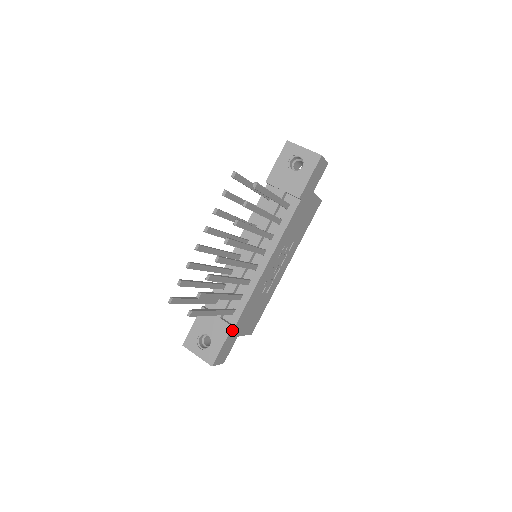
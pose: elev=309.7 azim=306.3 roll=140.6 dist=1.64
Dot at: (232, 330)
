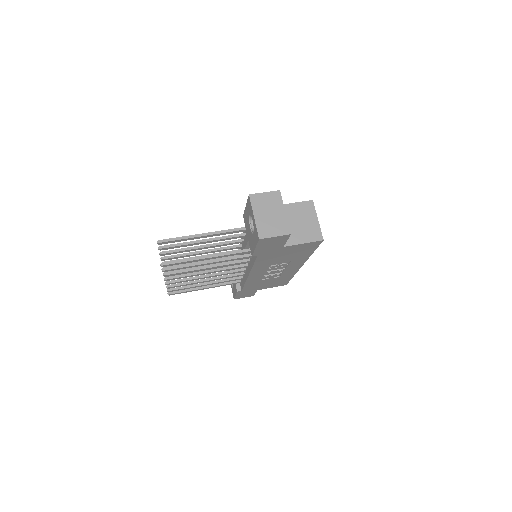
Dot at: (240, 291)
